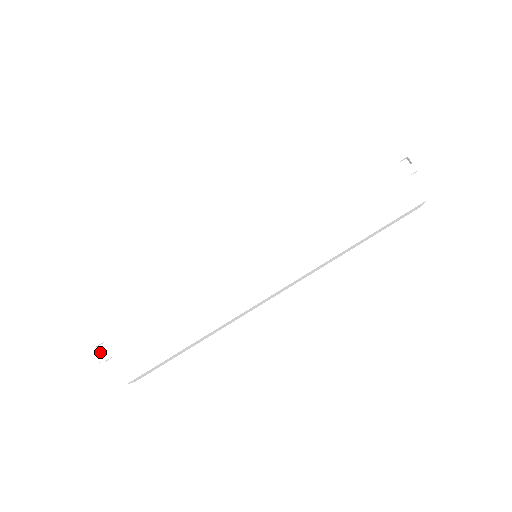
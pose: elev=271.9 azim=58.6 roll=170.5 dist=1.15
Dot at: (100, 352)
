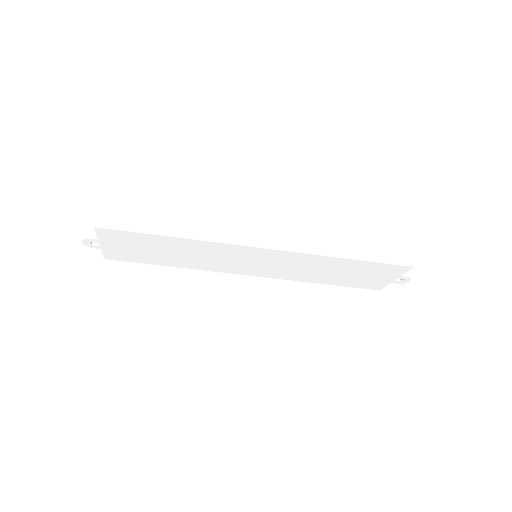
Dot at: (92, 242)
